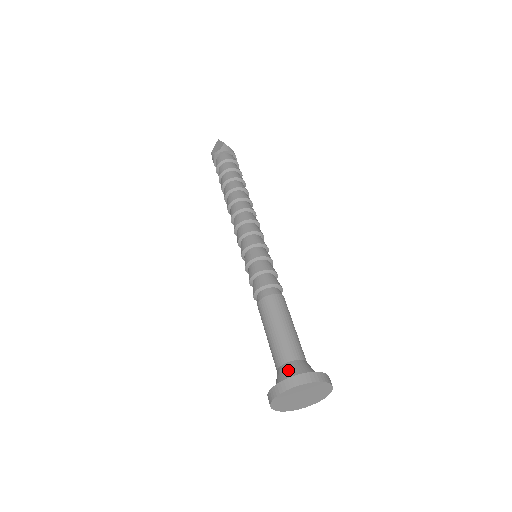
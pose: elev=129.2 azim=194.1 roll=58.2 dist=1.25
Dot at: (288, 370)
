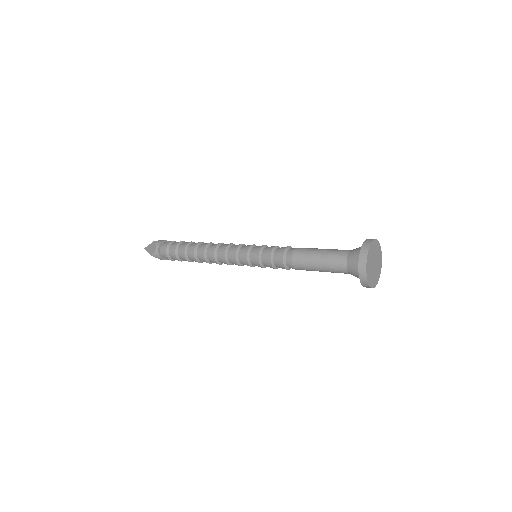
Dot at: (353, 258)
